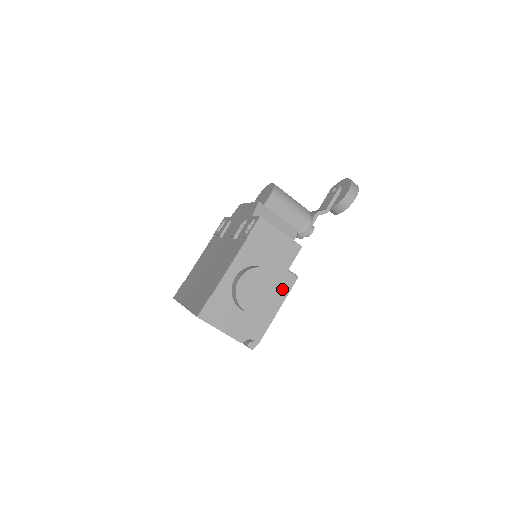
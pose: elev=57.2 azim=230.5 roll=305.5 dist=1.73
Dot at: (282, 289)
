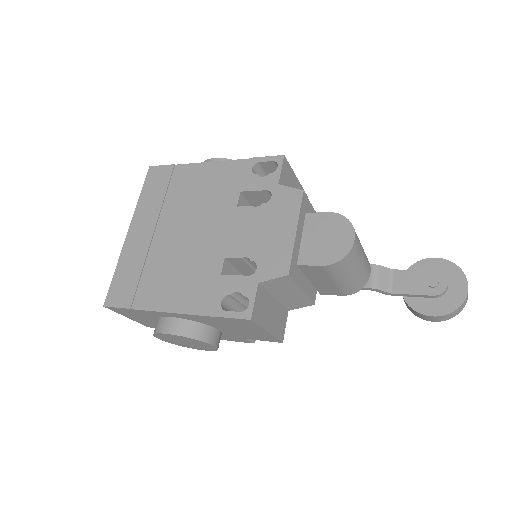
Dot at: (226, 338)
